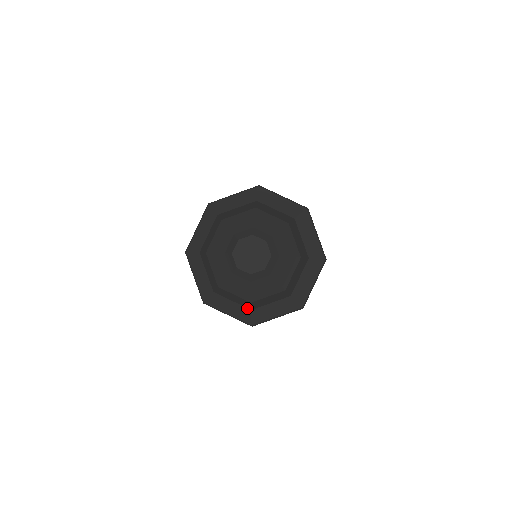
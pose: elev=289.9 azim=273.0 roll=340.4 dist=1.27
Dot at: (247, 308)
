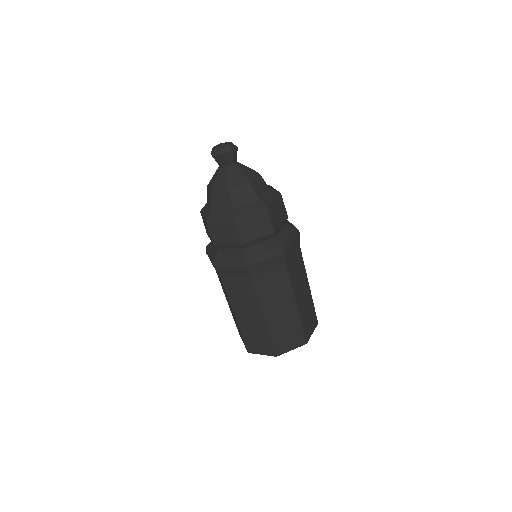
Dot at: (256, 201)
